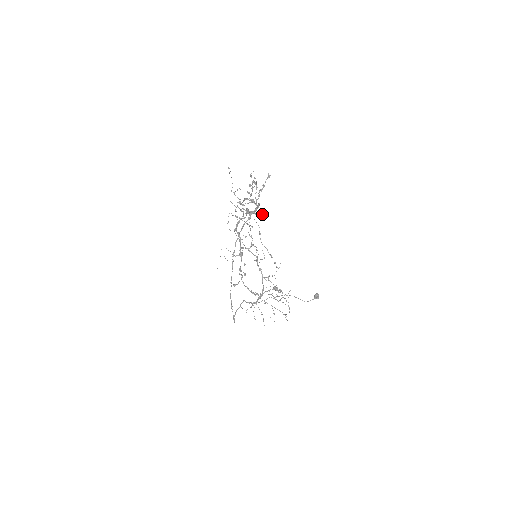
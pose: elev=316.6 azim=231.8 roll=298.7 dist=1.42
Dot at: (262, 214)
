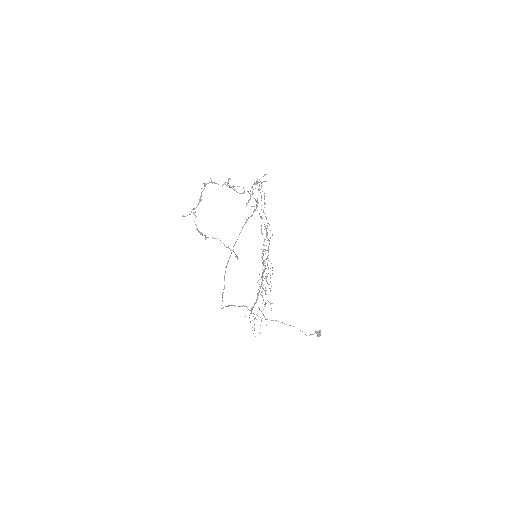
Dot at: (229, 179)
